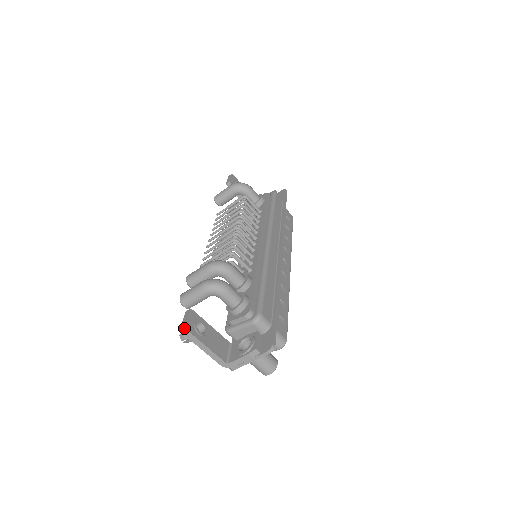
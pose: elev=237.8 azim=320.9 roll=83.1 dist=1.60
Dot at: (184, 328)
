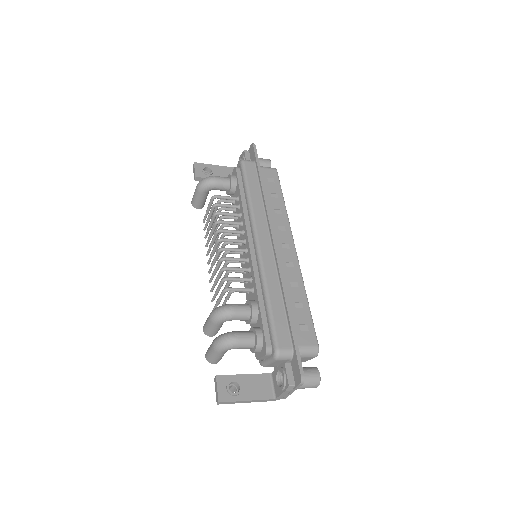
Dot at: (218, 402)
